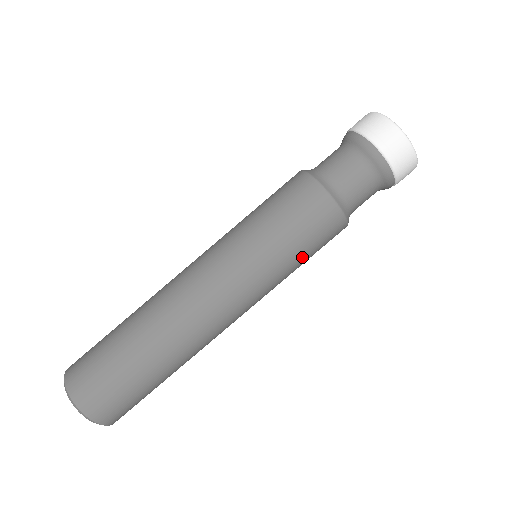
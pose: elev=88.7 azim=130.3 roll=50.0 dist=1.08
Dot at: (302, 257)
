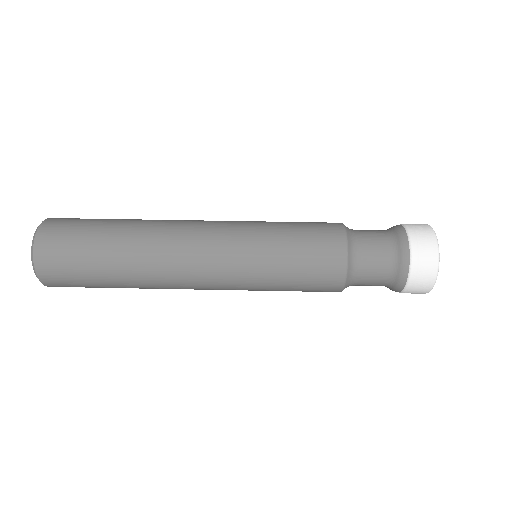
Dot at: (289, 277)
